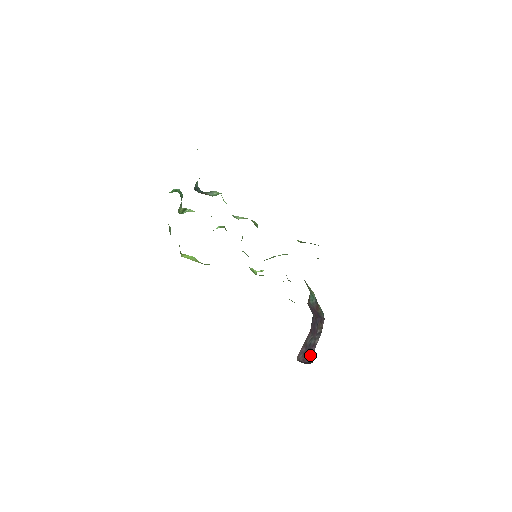
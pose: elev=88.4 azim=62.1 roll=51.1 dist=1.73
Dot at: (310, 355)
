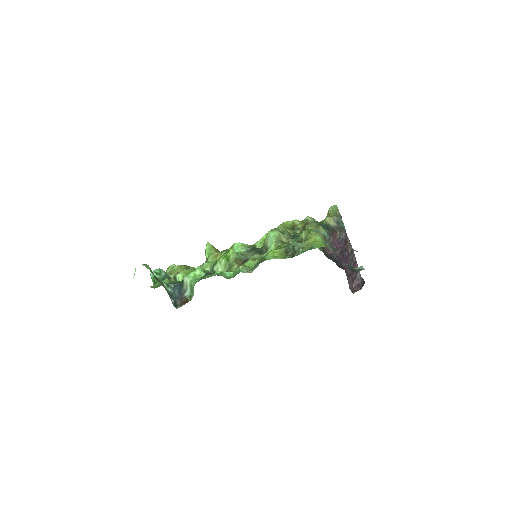
Dot at: (357, 273)
